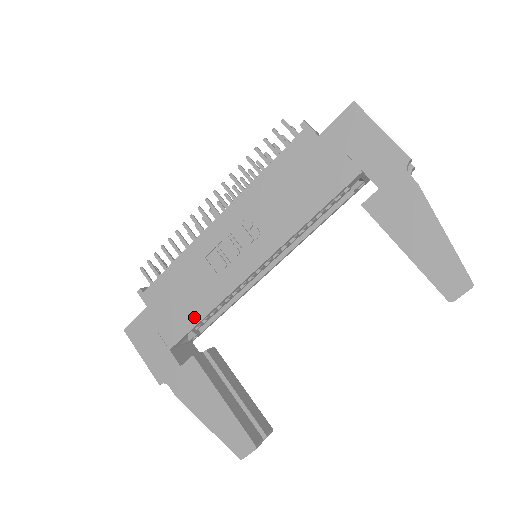
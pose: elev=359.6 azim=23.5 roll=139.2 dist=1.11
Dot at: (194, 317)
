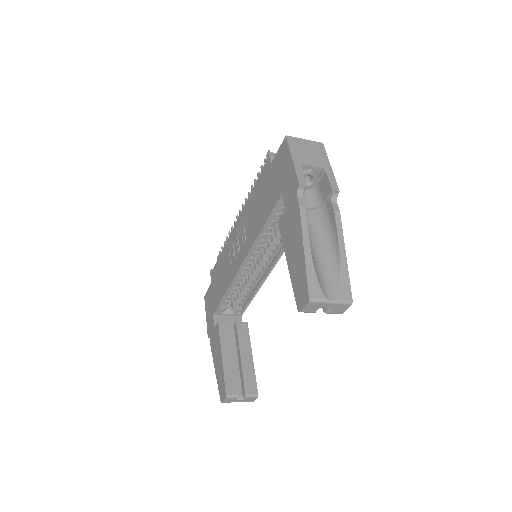
Dot at: (221, 294)
